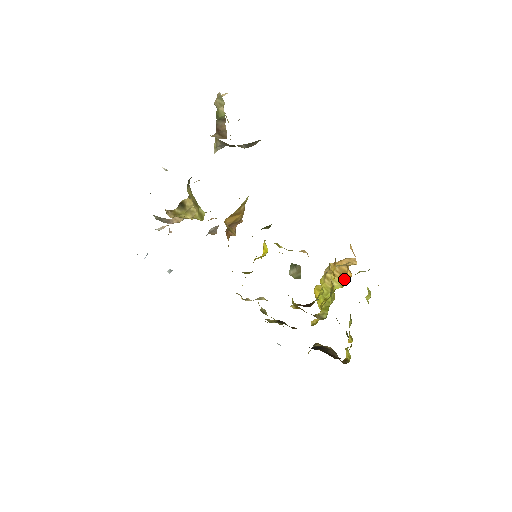
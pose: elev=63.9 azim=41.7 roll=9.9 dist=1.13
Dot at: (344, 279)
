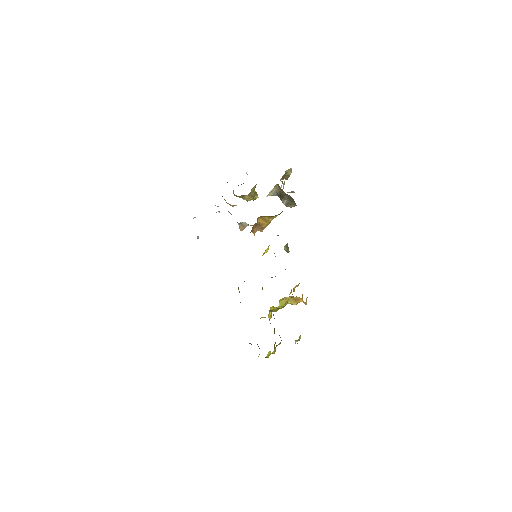
Dot at: (296, 302)
